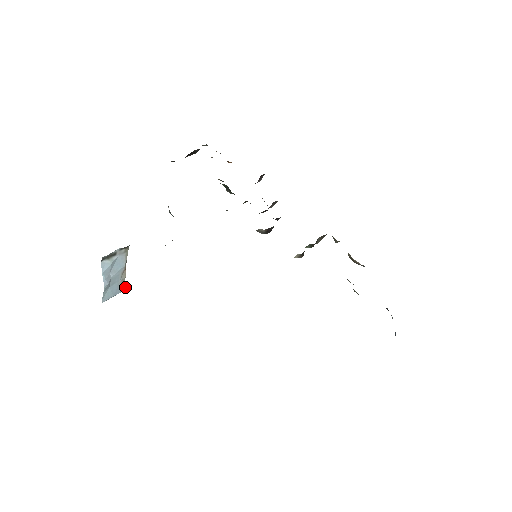
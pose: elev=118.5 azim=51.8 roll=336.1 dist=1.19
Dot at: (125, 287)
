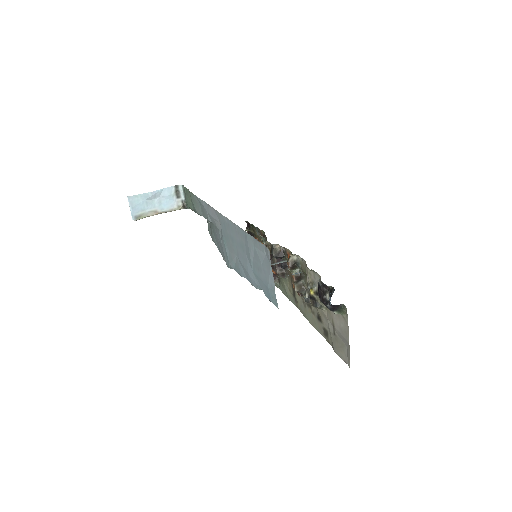
Dot at: (136, 220)
